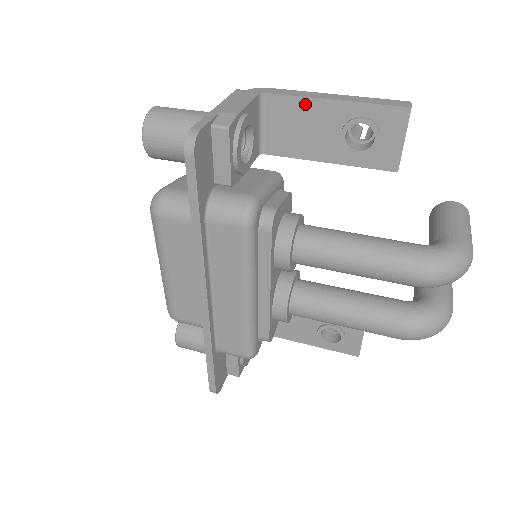
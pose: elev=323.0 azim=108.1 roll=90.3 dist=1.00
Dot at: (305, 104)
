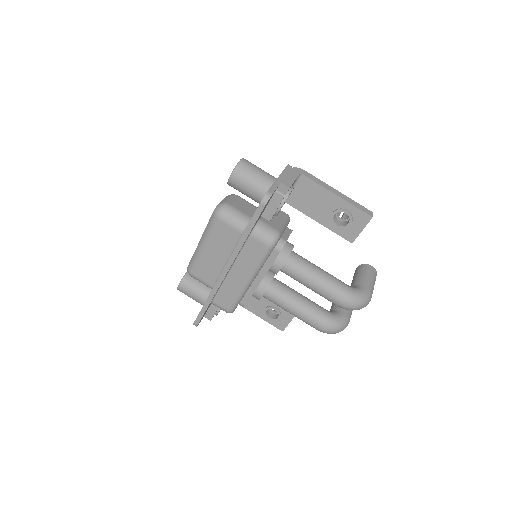
Dot at: (321, 190)
